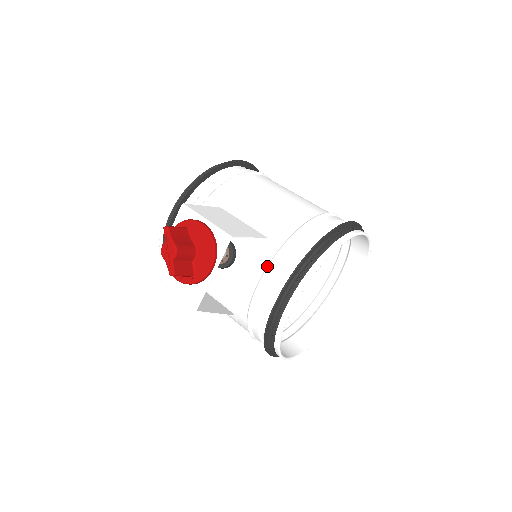
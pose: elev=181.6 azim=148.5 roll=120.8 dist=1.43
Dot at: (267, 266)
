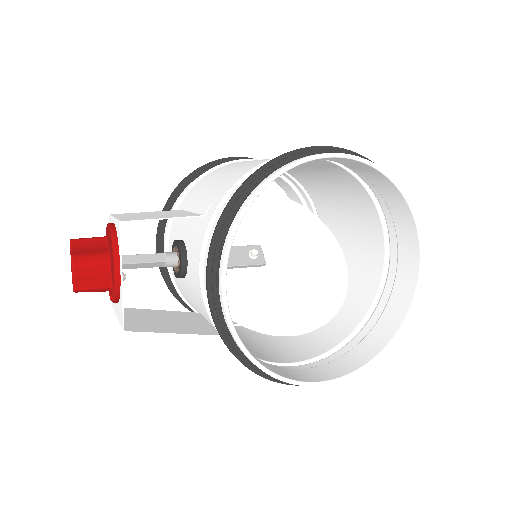
Dot at: (201, 249)
